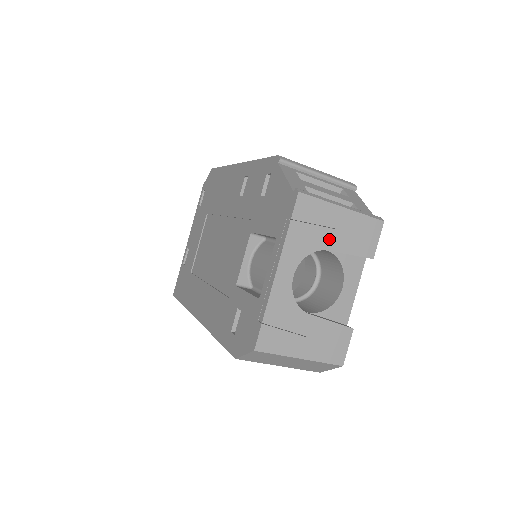
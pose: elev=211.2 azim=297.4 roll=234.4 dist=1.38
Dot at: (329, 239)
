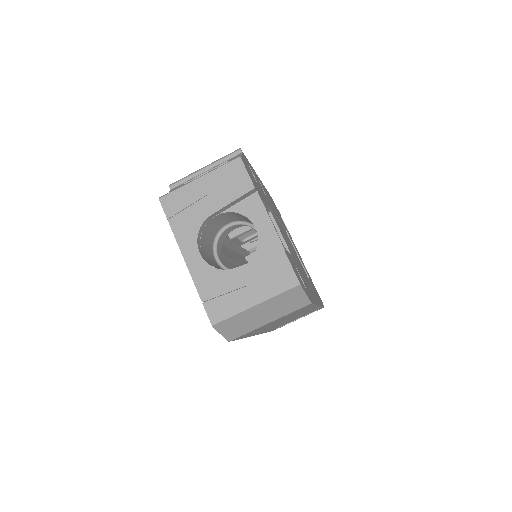
Dot at: (206, 207)
